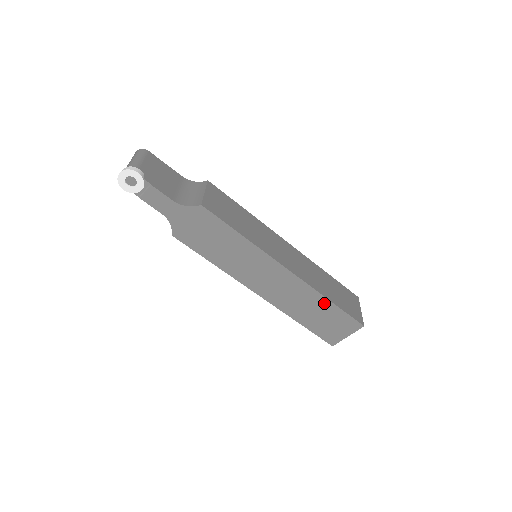
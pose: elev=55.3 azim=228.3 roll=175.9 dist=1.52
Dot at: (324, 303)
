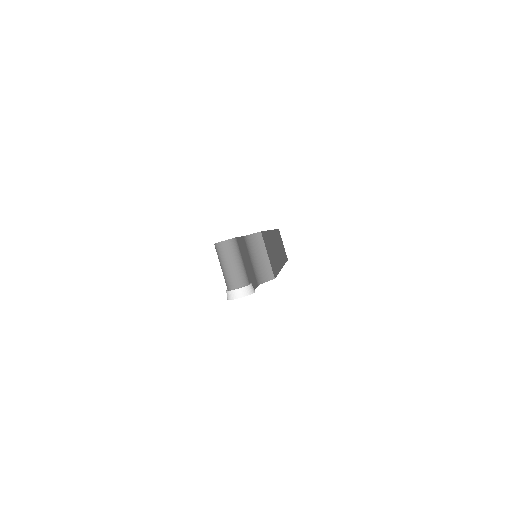
Dot at: occluded
